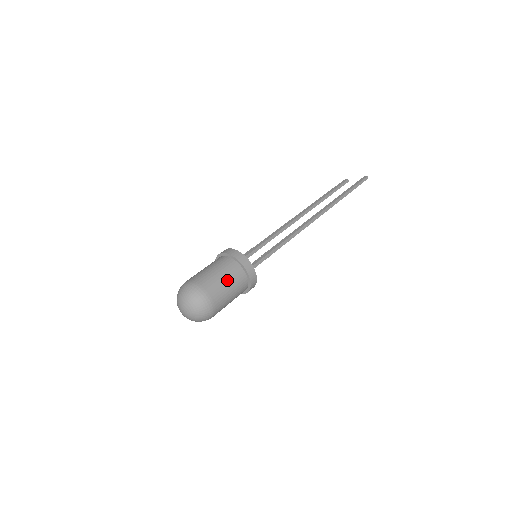
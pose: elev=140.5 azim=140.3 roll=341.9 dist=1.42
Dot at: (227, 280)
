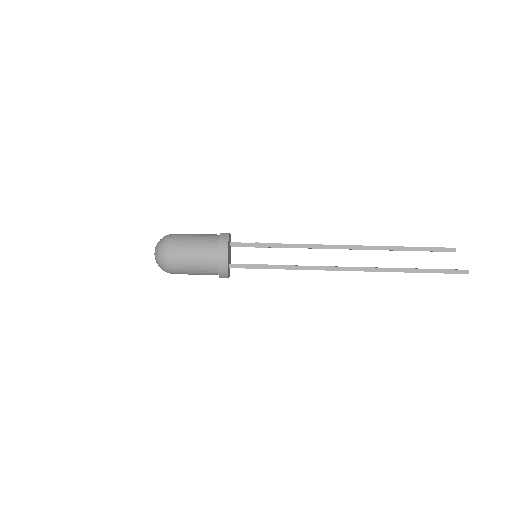
Dot at: (197, 272)
